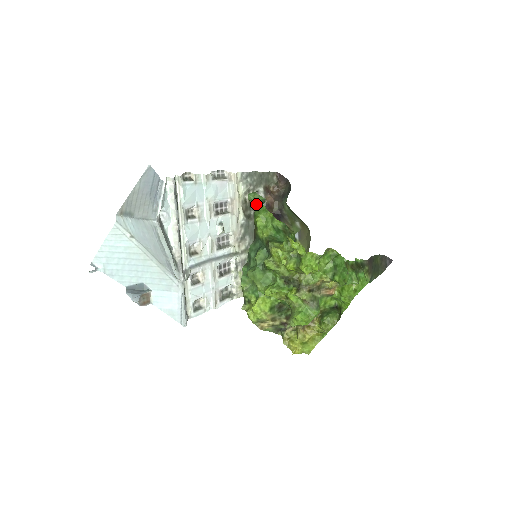
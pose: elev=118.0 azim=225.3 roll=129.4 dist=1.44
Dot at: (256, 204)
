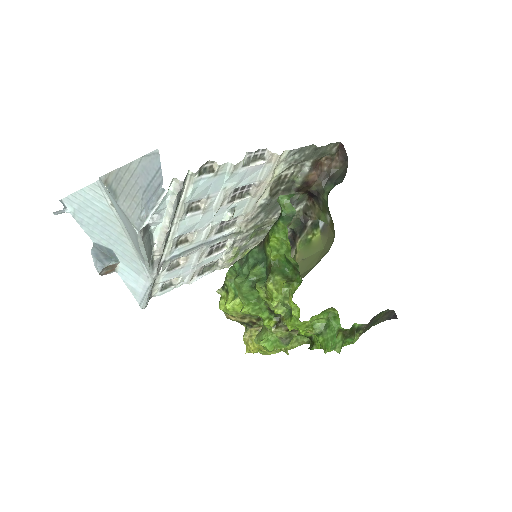
Dot at: (282, 214)
